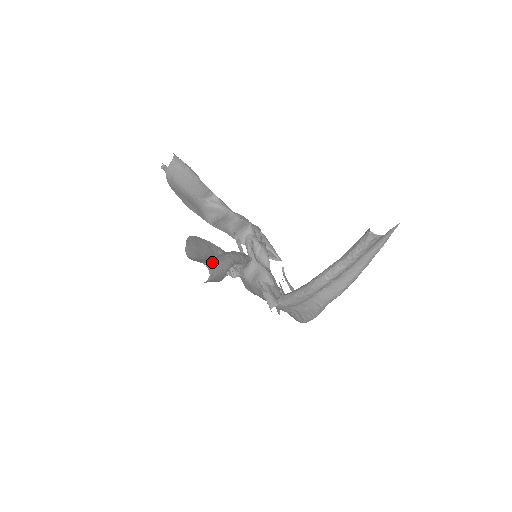
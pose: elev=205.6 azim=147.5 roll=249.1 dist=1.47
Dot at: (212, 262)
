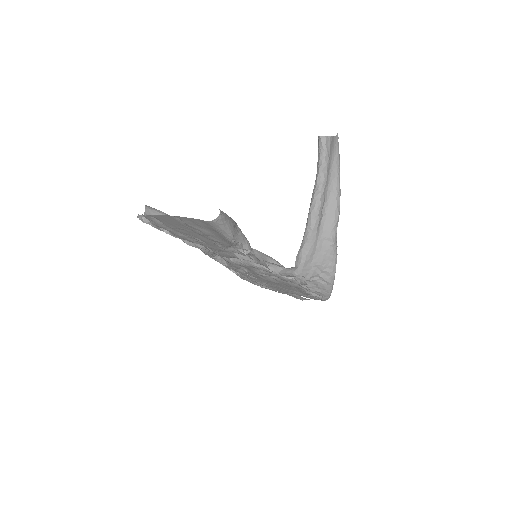
Dot at: occluded
